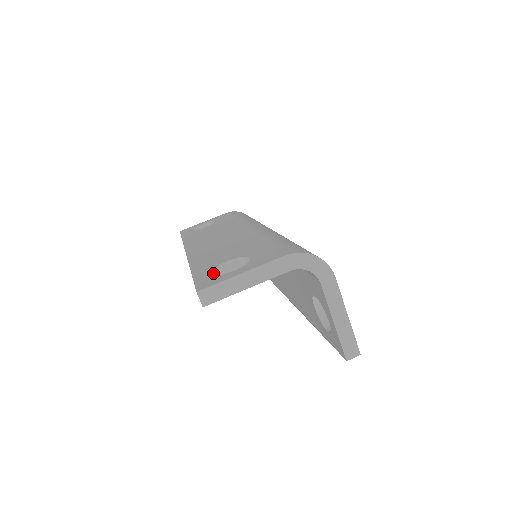
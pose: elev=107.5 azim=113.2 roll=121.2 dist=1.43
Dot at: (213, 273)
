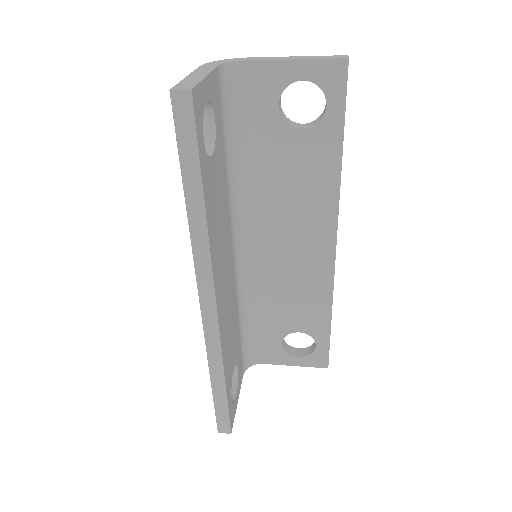
Dot at: occluded
